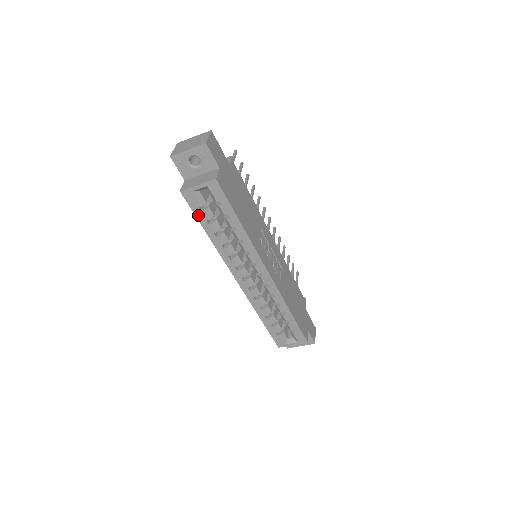
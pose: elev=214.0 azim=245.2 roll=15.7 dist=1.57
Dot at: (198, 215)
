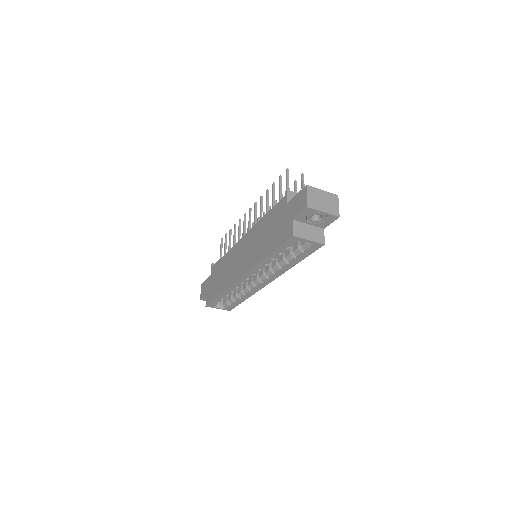
Dot at: (280, 248)
